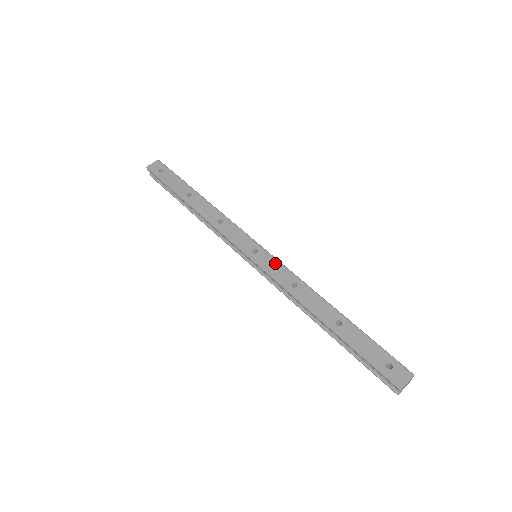
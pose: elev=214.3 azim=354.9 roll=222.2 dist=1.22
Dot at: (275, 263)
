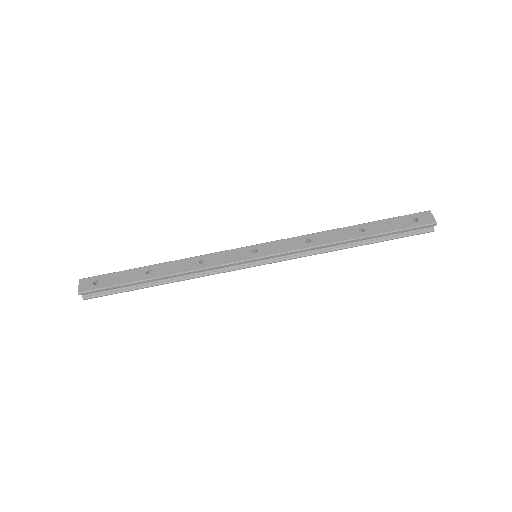
Dot at: (278, 243)
